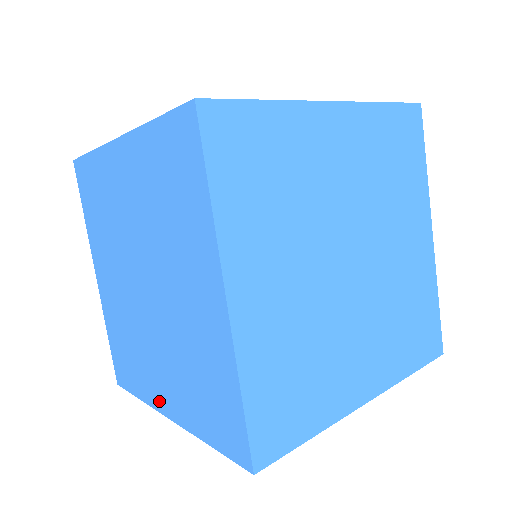
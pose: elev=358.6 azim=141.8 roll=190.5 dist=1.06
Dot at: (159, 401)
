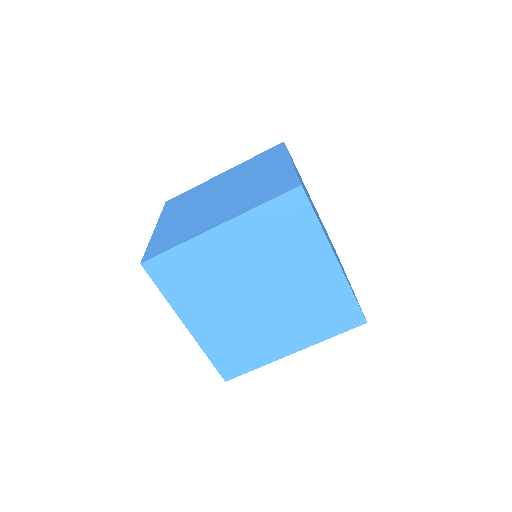
Dot at: occluded
